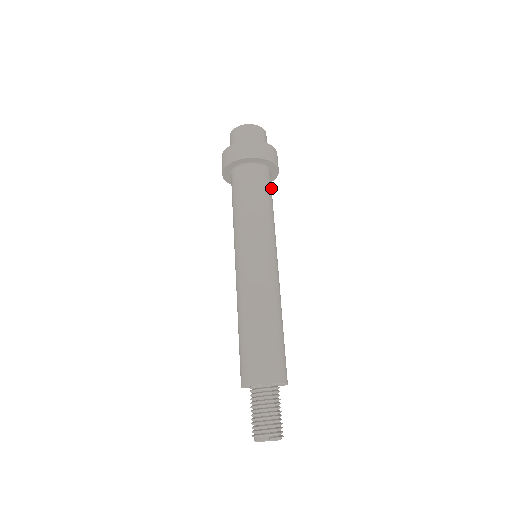
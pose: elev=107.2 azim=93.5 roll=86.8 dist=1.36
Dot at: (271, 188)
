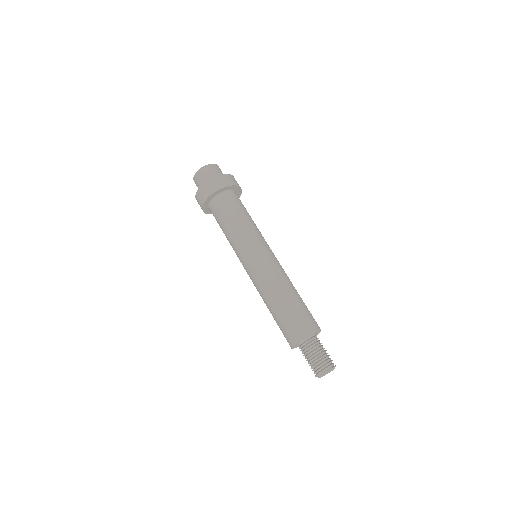
Dot at: occluded
